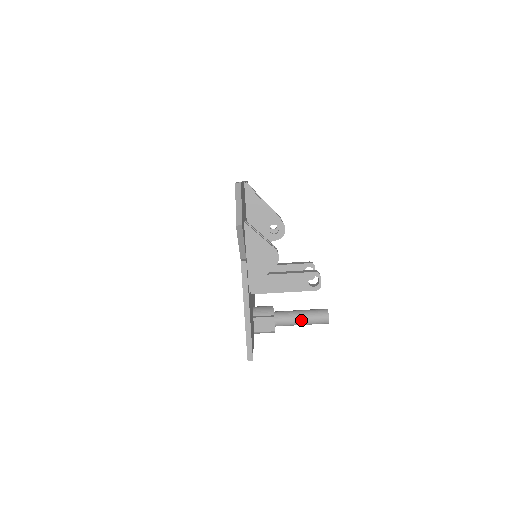
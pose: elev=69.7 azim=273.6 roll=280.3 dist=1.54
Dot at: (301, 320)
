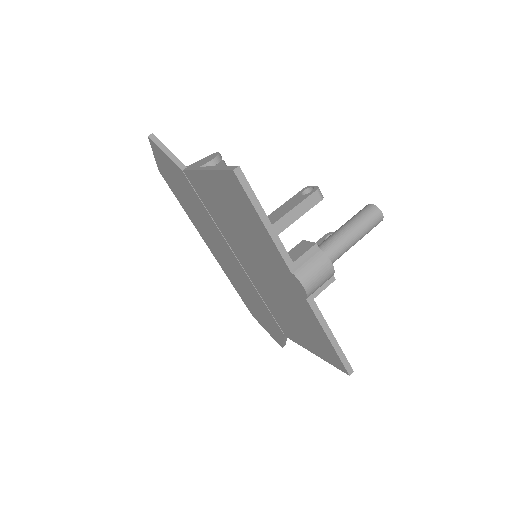
Dot at: (343, 227)
